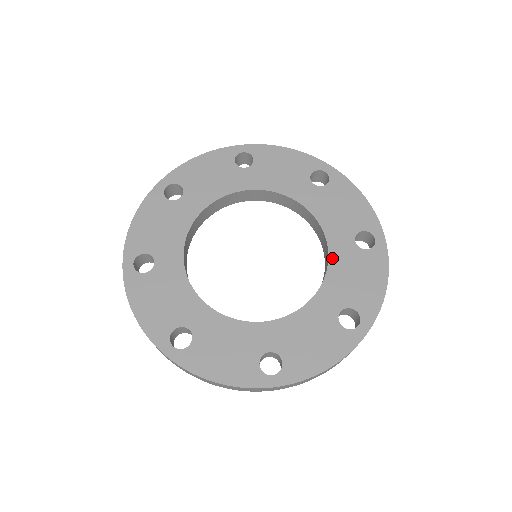
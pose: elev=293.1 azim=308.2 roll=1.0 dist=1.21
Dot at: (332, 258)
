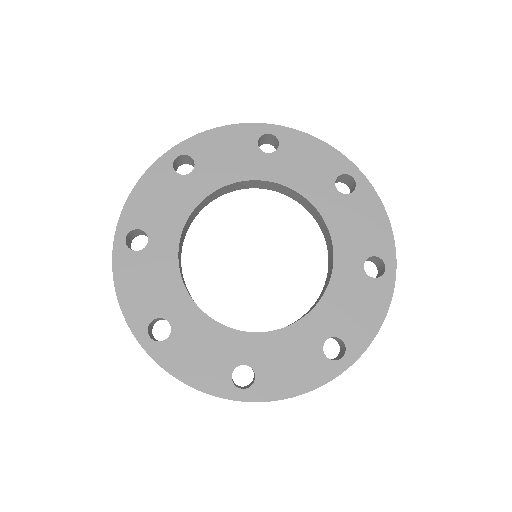
Dot at: (327, 219)
